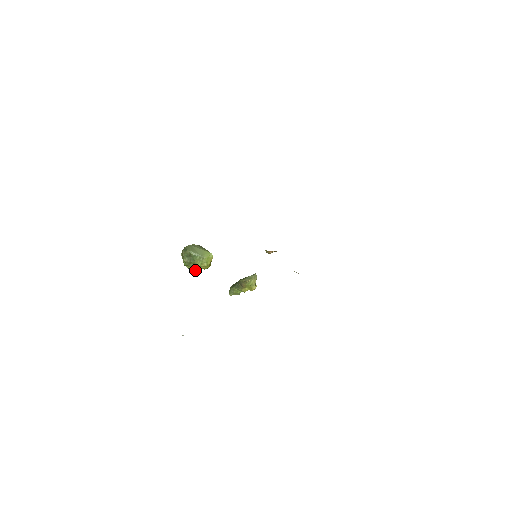
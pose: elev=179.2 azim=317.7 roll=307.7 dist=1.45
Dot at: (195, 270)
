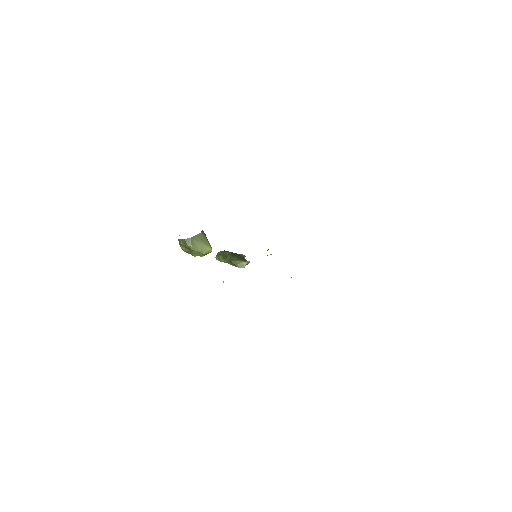
Dot at: occluded
